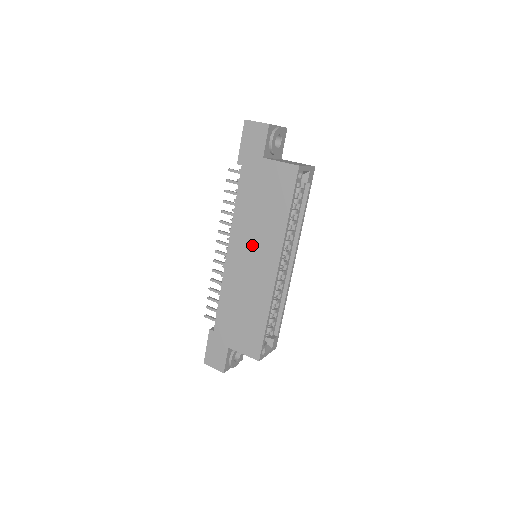
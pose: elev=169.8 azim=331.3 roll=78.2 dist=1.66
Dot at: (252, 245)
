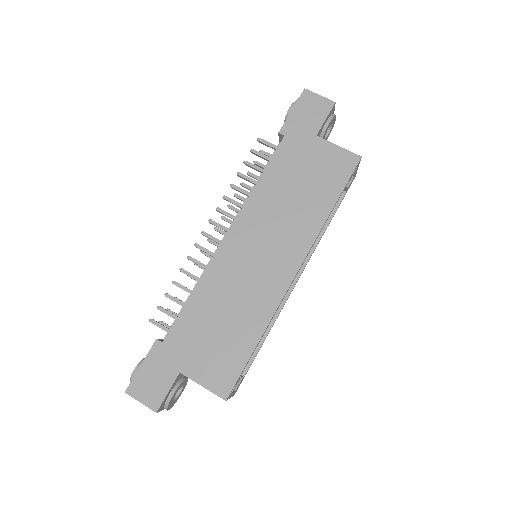
Dot at: (268, 234)
